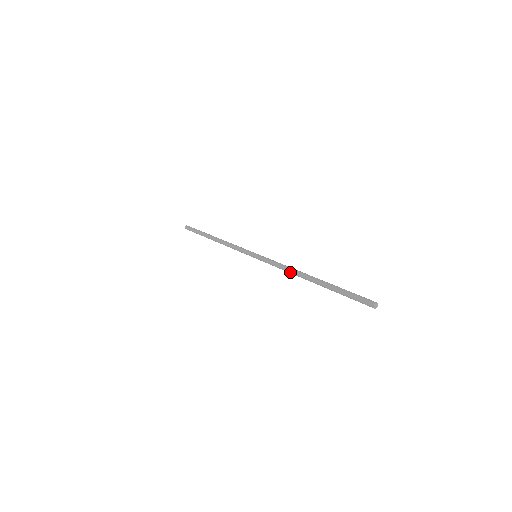
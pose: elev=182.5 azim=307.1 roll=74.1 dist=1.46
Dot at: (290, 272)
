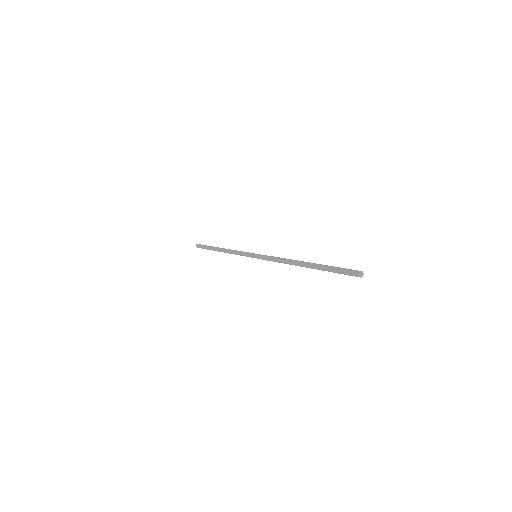
Dot at: (285, 262)
